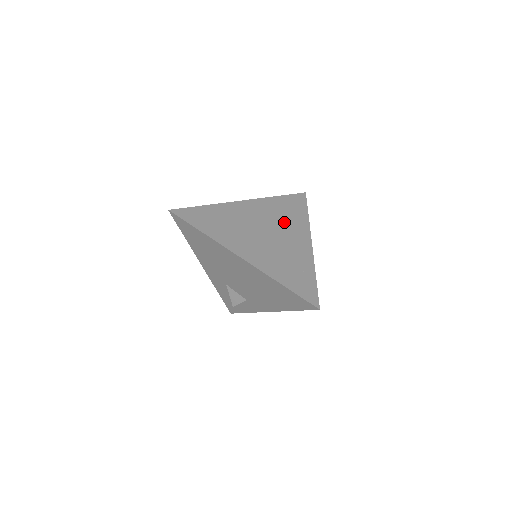
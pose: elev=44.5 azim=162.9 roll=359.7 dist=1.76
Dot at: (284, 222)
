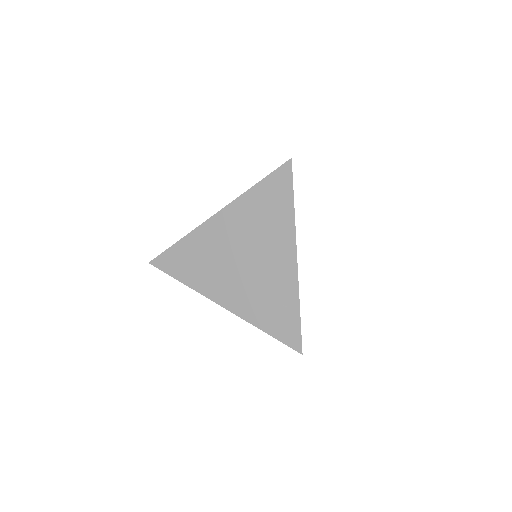
Dot at: (263, 233)
